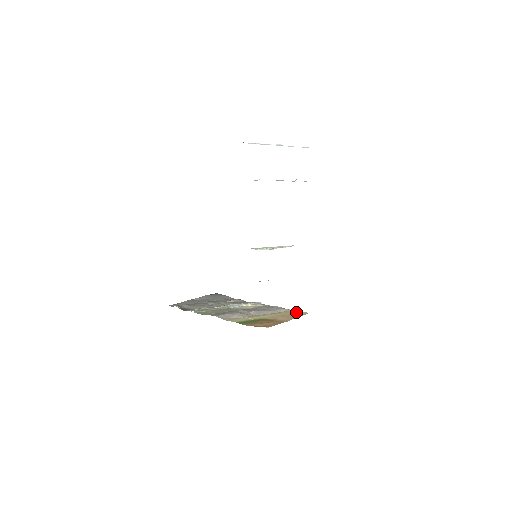
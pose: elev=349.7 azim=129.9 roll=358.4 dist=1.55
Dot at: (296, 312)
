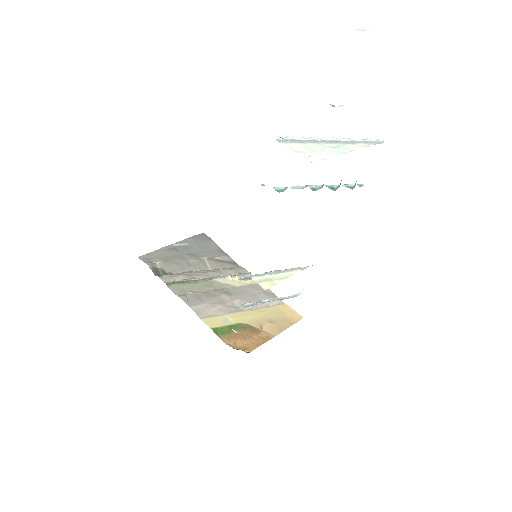
Dot at: (288, 313)
